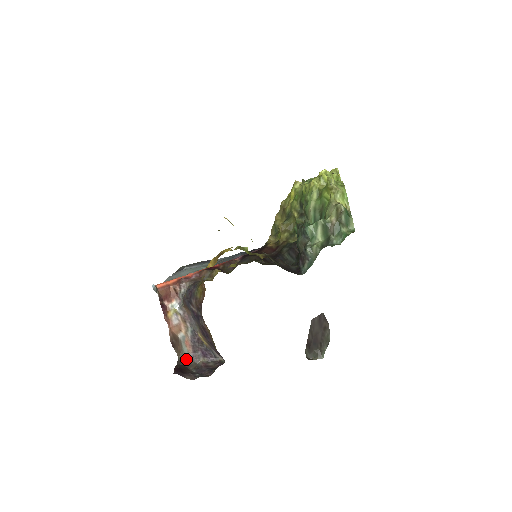
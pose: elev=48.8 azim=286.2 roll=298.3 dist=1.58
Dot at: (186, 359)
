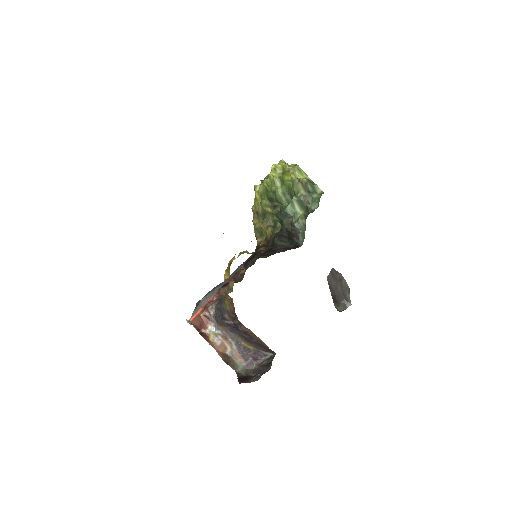
Dot at: (242, 370)
